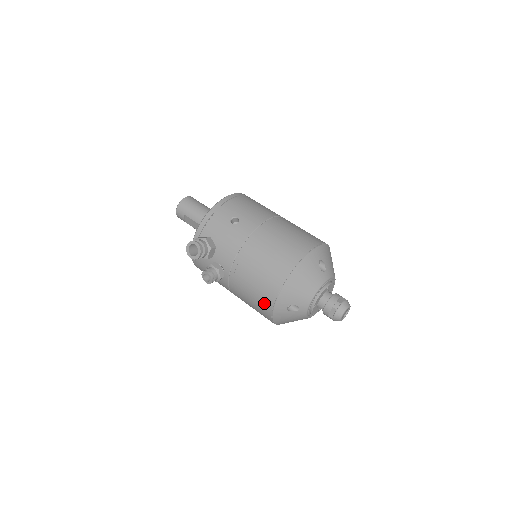
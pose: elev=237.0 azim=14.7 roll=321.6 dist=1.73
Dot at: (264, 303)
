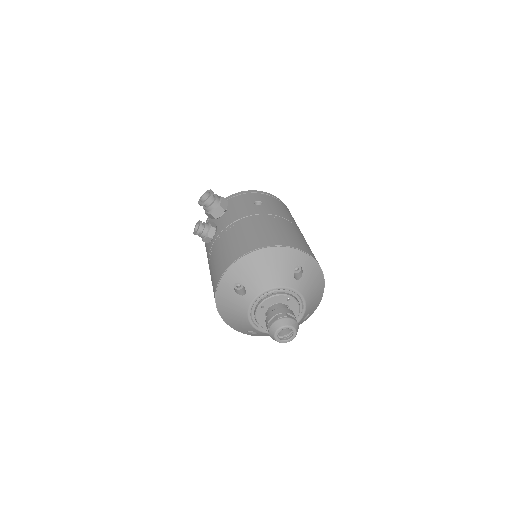
Dot at: (220, 269)
